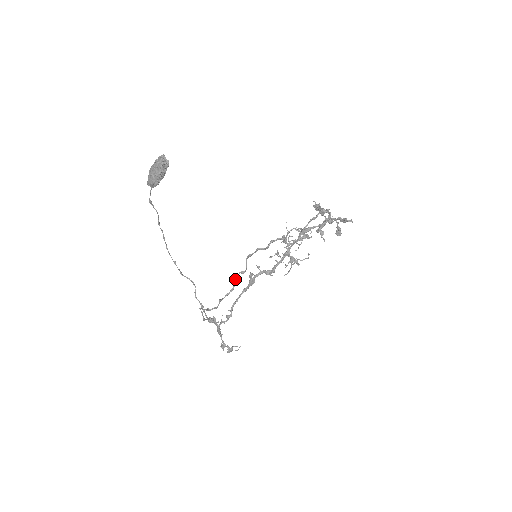
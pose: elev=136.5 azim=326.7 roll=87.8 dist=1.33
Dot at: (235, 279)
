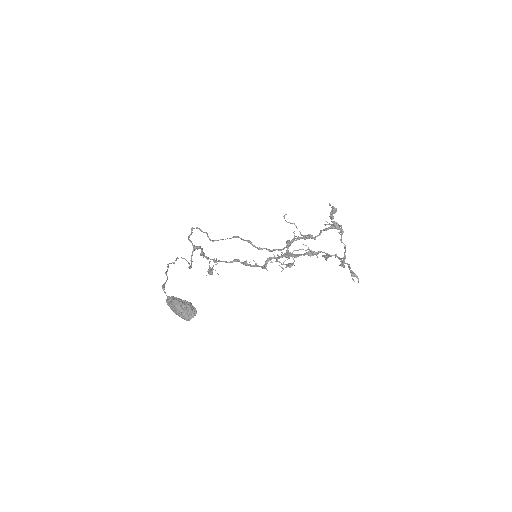
Dot at: (227, 238)
